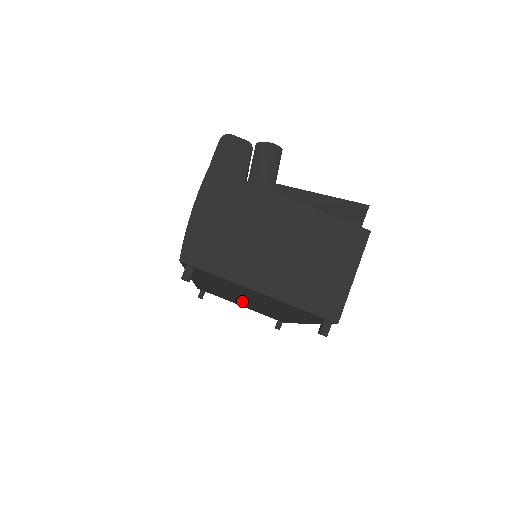
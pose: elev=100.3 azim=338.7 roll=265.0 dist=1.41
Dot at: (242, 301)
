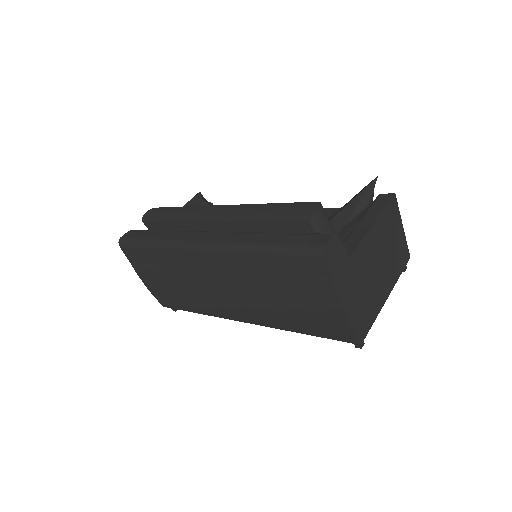
Dot at: occluded
